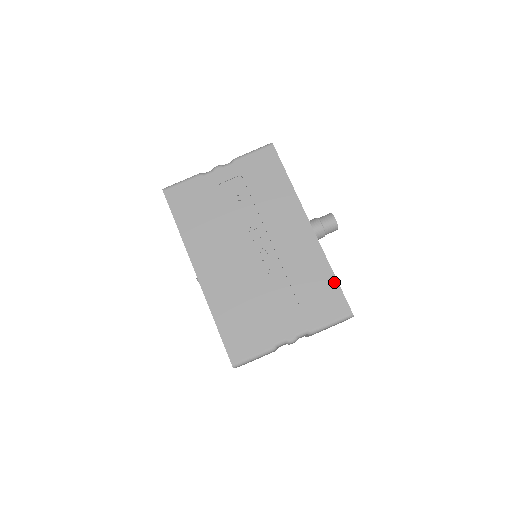
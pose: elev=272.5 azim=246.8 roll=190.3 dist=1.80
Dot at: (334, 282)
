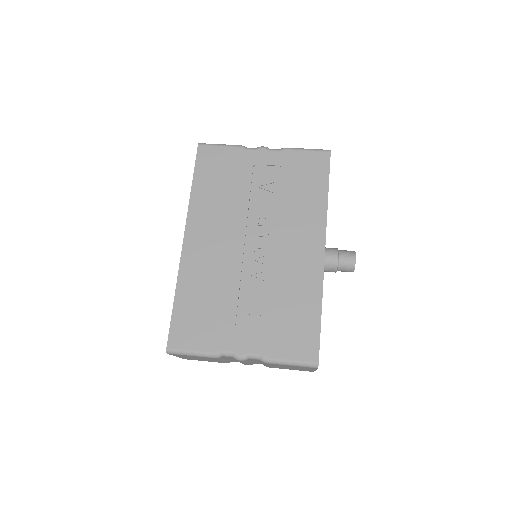
Dot at: (317, 321)
